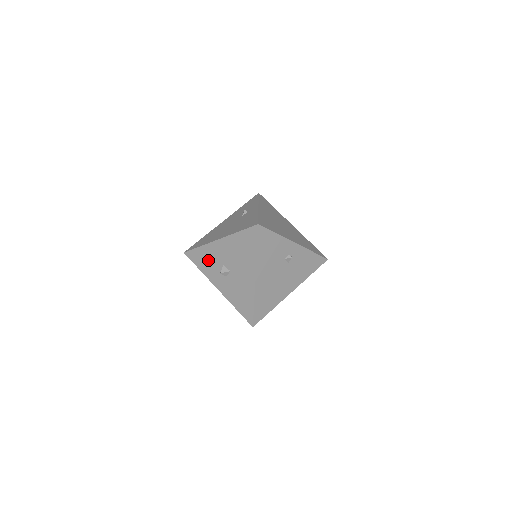
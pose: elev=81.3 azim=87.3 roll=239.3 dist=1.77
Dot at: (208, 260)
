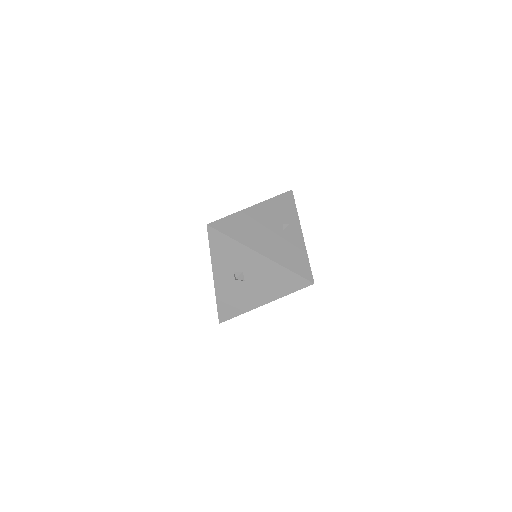
Dot at: (230, 255)
